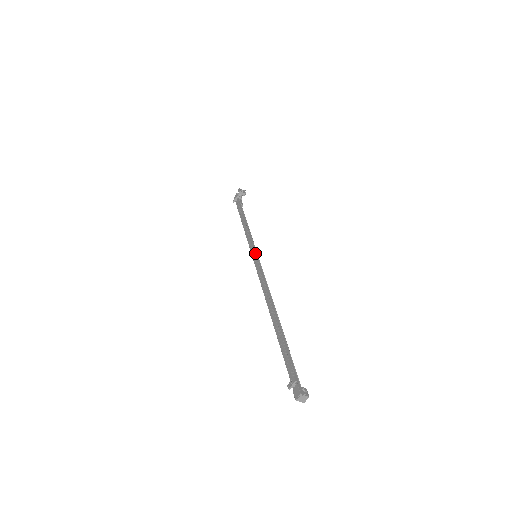
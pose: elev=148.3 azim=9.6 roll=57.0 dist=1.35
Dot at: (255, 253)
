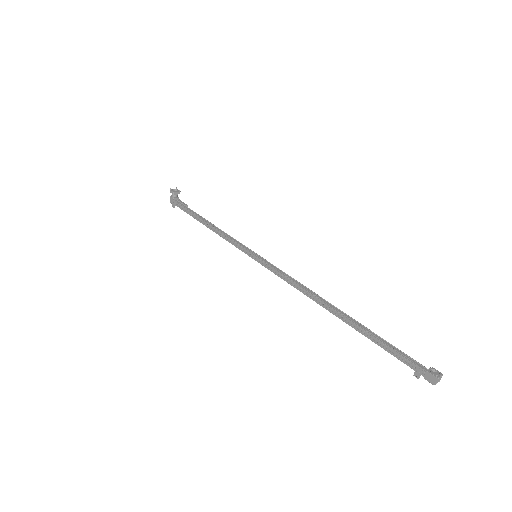
Dot at: (253, 254)
